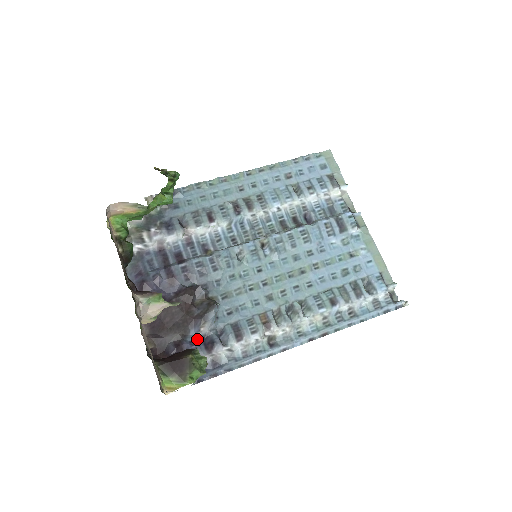
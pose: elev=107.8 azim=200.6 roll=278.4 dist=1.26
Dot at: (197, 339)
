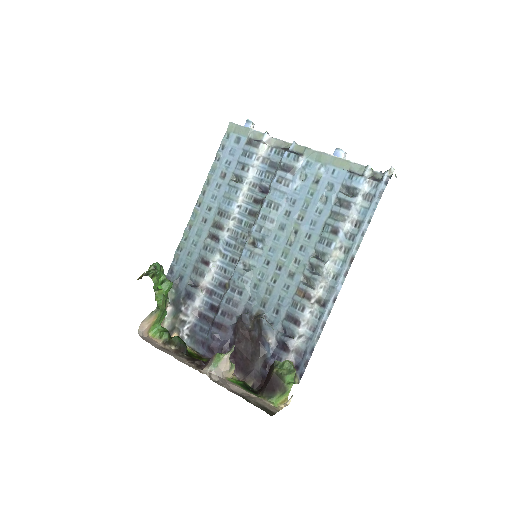
Dot at: (274, 350)
